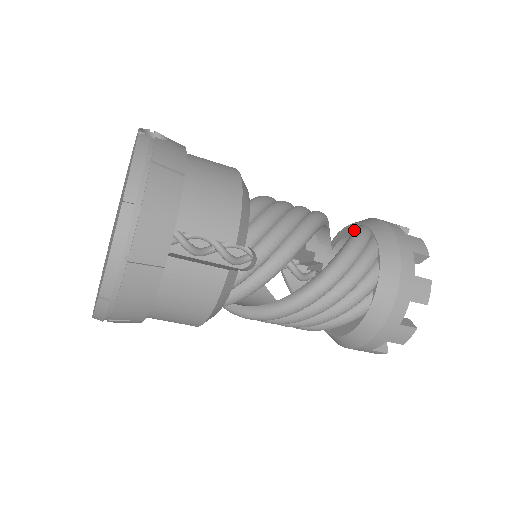
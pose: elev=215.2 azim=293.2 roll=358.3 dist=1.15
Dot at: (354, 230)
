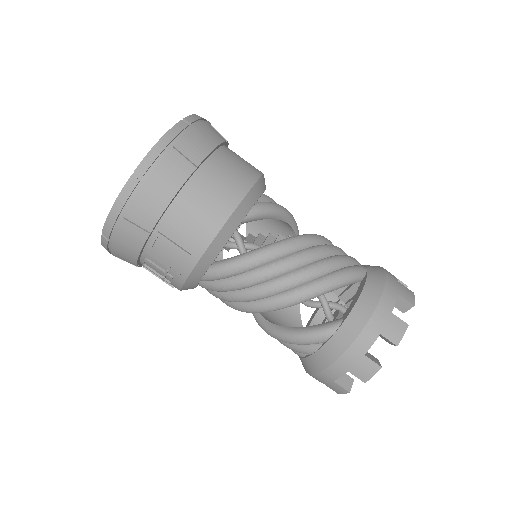
Dot at: occluded
